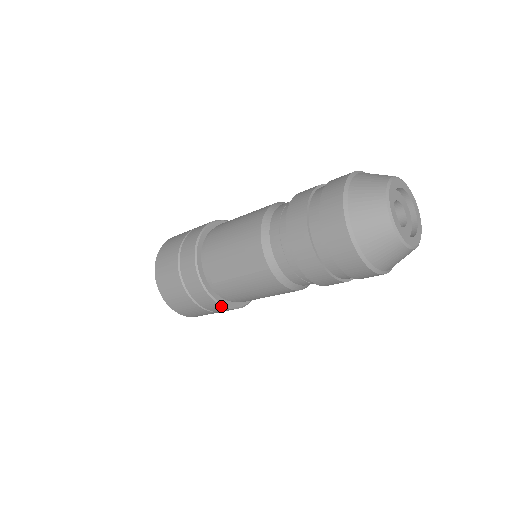
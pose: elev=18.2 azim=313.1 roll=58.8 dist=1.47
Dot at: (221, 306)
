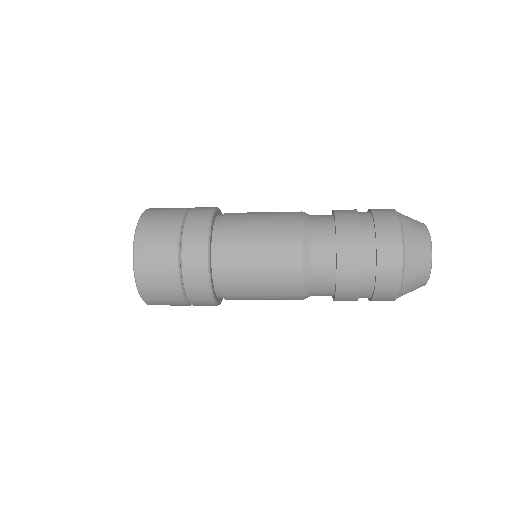
Dot at: (210, 295)
